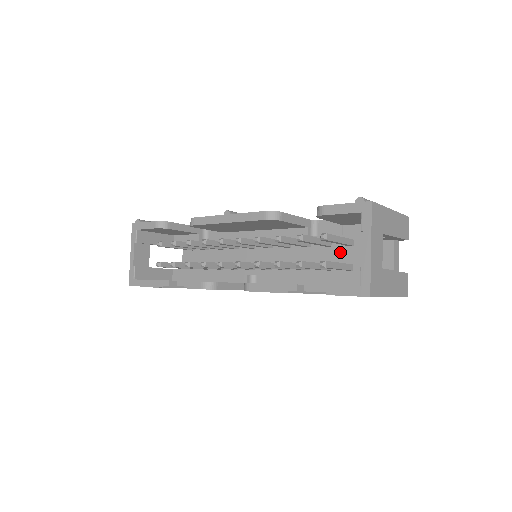
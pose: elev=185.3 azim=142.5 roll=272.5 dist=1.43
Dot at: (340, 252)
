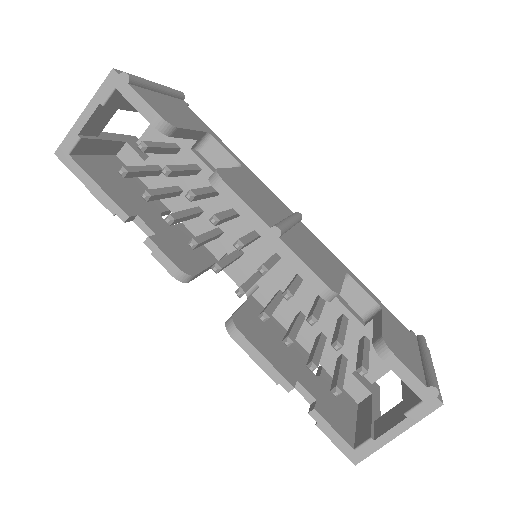
Dot at: (346, 337)
